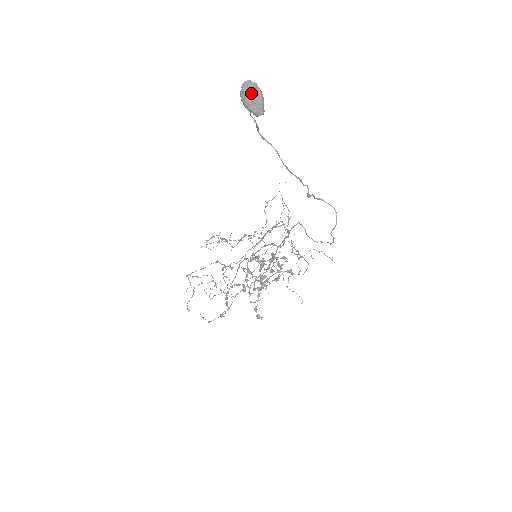
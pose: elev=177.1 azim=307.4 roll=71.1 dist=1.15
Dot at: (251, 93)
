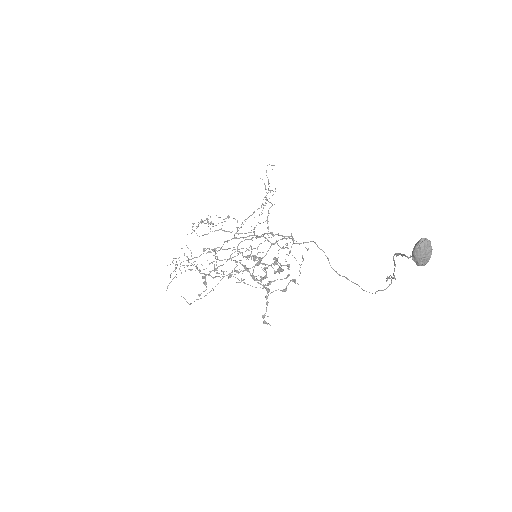
Dot at: (426, 252)
